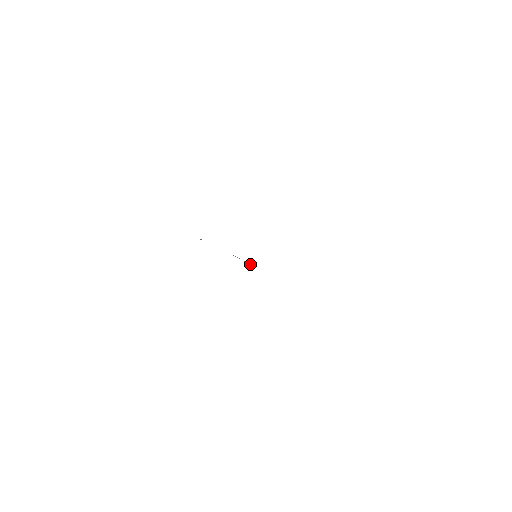
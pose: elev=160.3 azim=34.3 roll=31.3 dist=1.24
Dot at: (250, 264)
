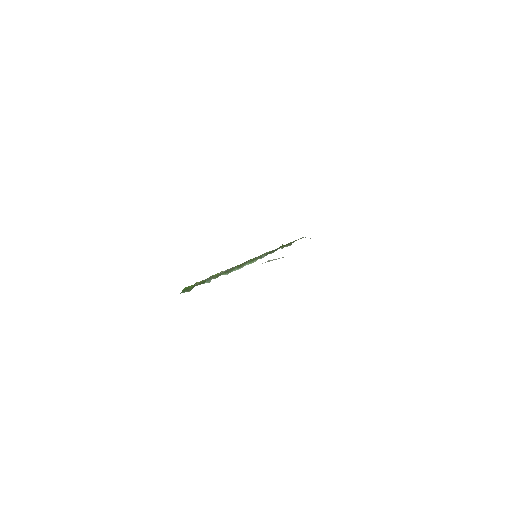
Dot at: (252, 261)
